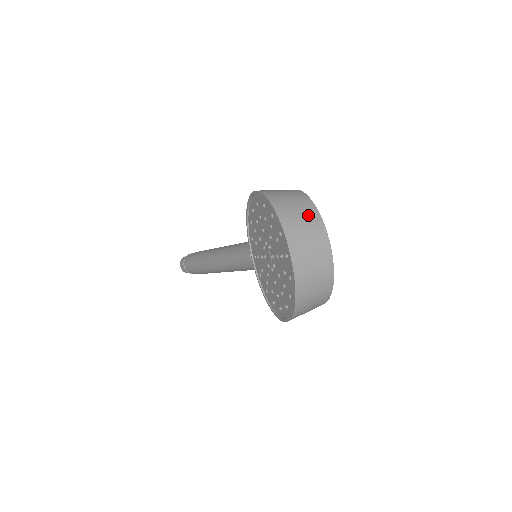
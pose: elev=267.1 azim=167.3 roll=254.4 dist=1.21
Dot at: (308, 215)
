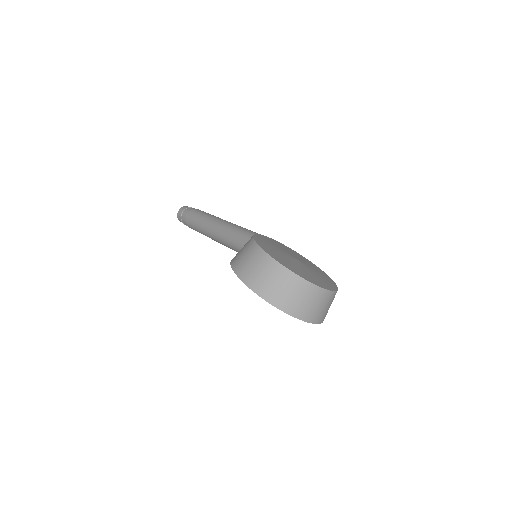
Dot at: (293, 286)
